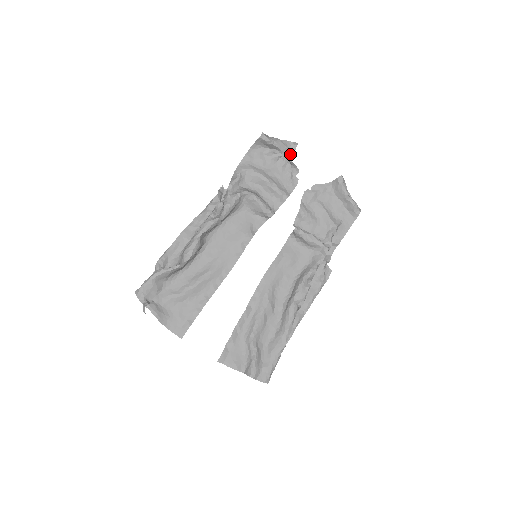
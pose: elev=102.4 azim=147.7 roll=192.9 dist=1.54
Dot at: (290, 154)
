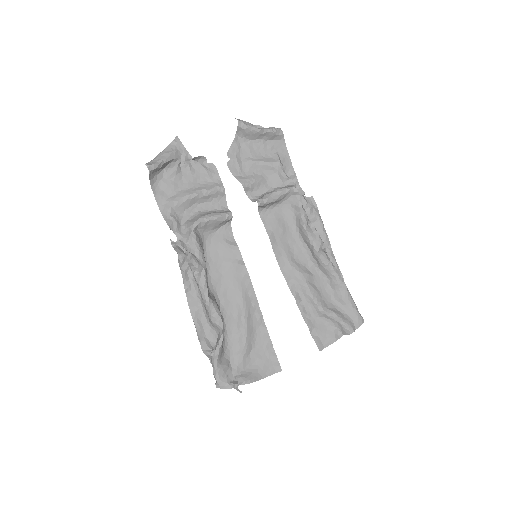
Dot at: (183, 153)
